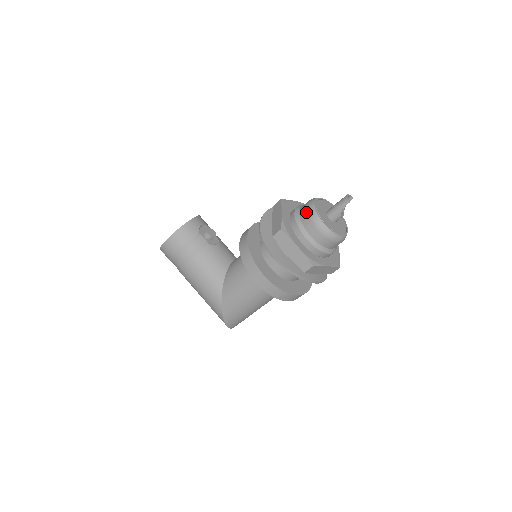
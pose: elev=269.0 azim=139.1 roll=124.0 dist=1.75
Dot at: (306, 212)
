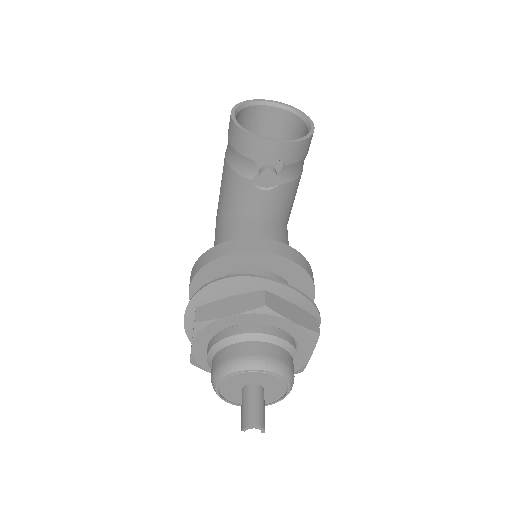
Dot at: (229, 357)
